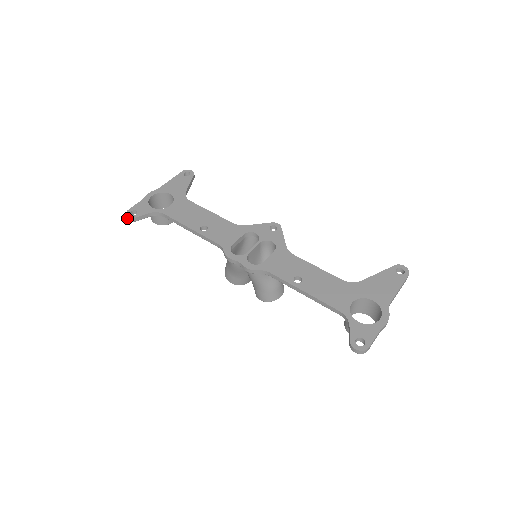
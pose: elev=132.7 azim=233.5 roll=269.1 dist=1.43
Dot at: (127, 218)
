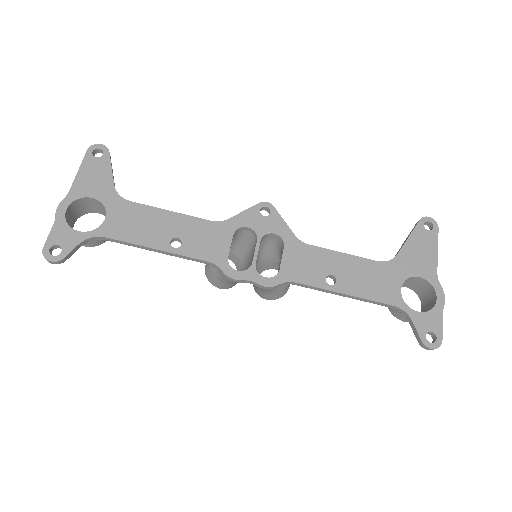
Dot at: occluded
